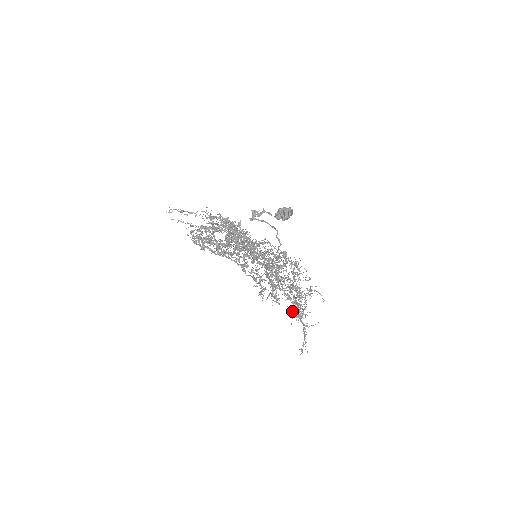
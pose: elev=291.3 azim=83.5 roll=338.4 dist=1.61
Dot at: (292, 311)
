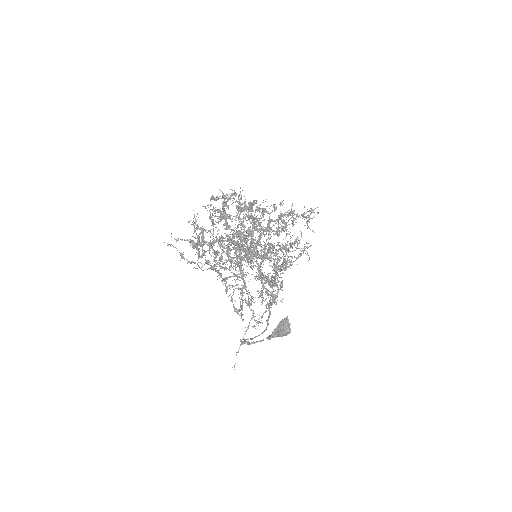
Dot at: occluded
